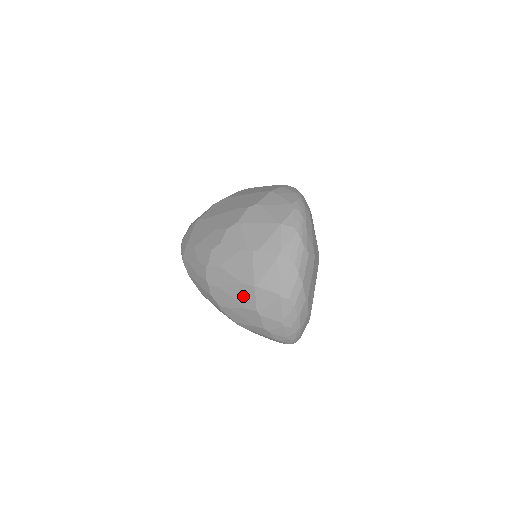
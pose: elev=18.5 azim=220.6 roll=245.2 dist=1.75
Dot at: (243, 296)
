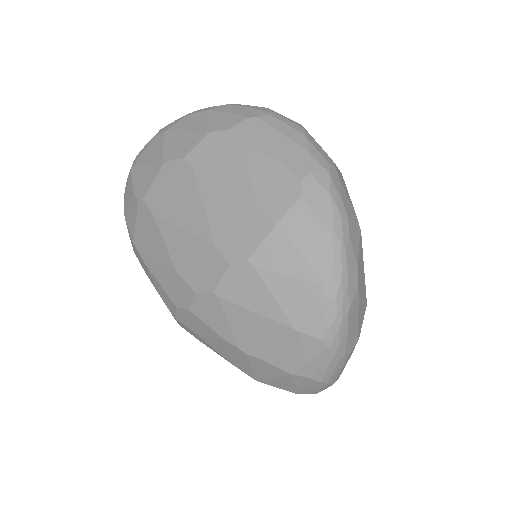
Dot at: occluded
